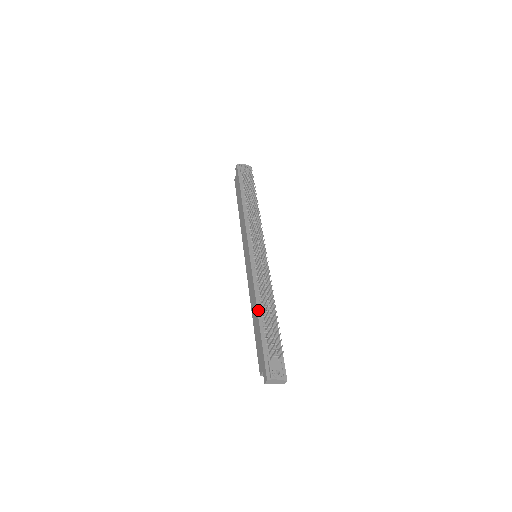
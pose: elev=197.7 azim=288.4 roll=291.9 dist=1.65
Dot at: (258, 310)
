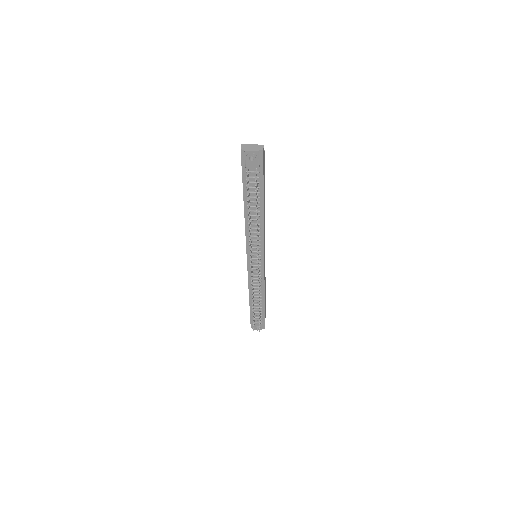
Dot at: (250, 298)
